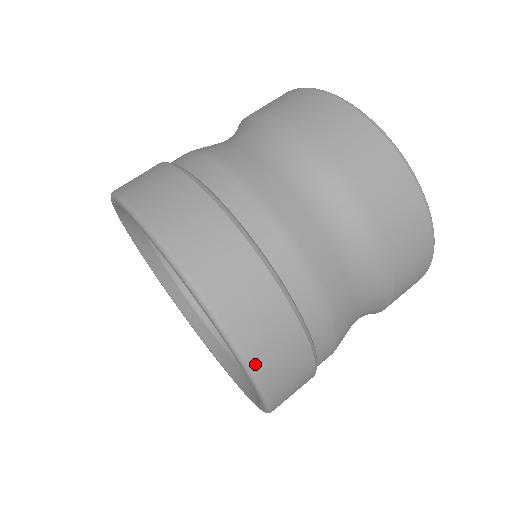
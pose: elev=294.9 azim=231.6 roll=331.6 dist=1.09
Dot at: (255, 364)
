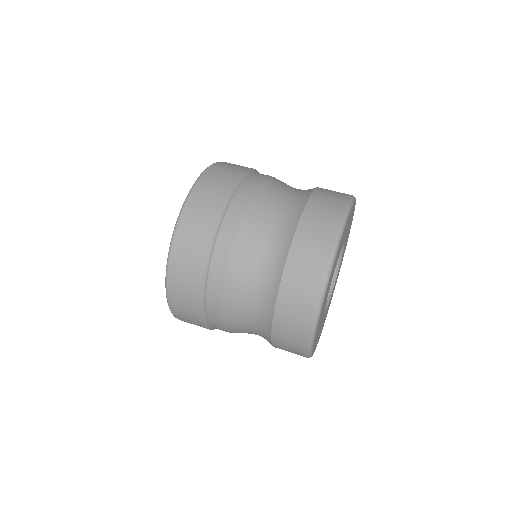
Dot at: (176, 240)
